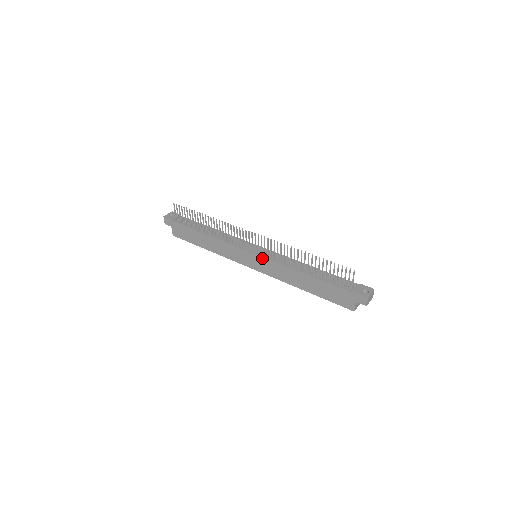
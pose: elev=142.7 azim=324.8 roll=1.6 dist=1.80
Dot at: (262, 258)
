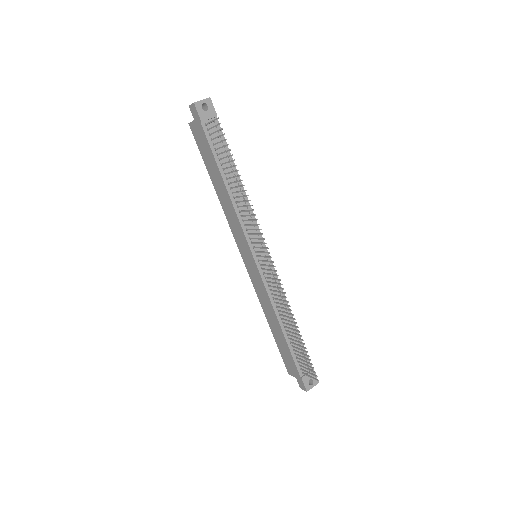
Dot at: (259, 273)
